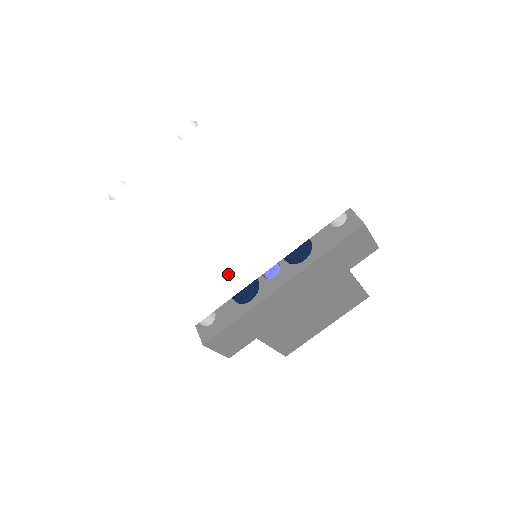
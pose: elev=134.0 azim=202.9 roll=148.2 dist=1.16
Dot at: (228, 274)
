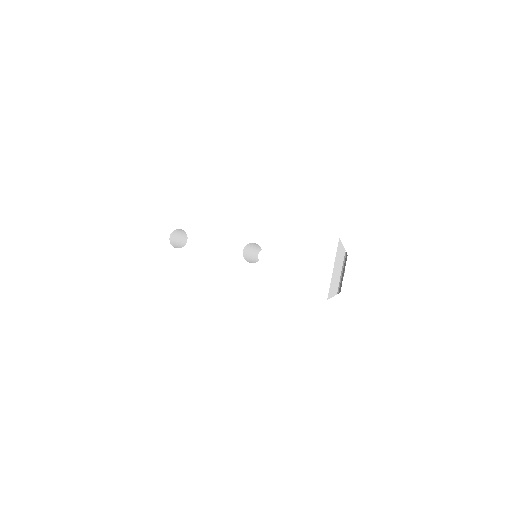
Dot at: occluded
